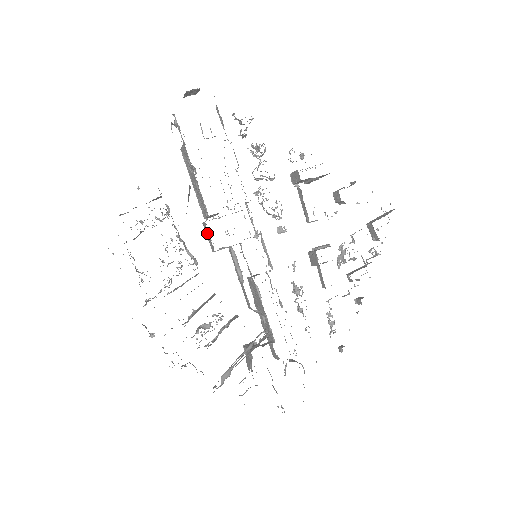
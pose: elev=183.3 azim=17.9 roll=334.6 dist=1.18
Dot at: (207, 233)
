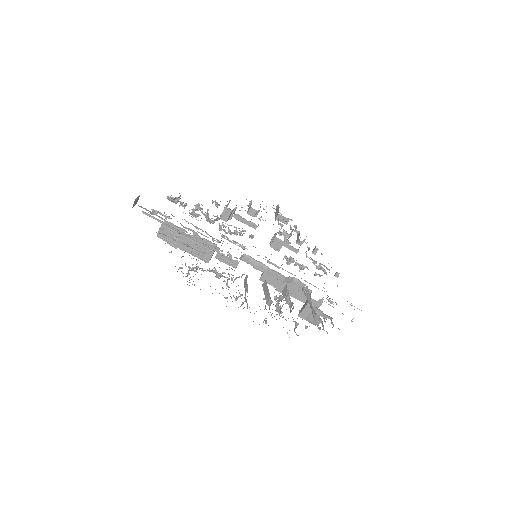
Dot at: (224, 258)
